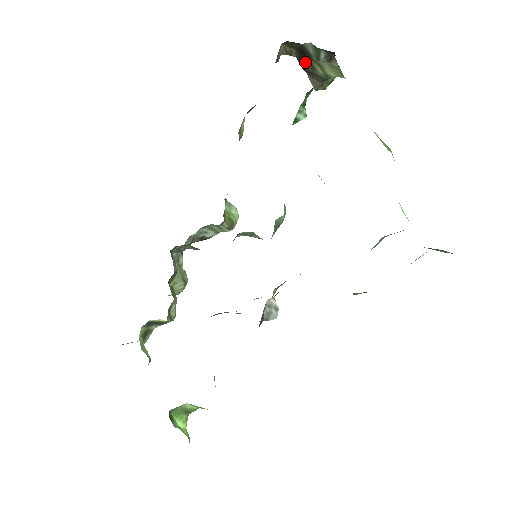
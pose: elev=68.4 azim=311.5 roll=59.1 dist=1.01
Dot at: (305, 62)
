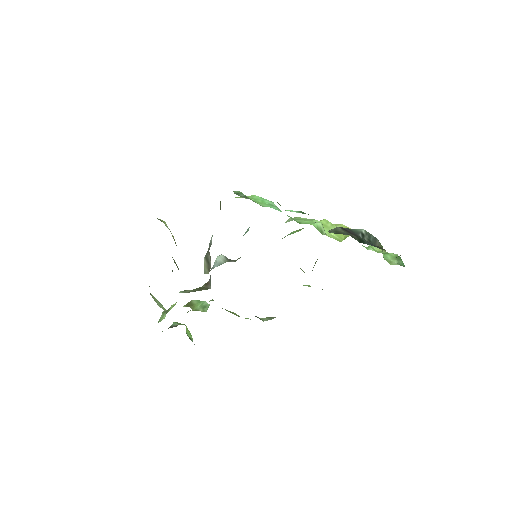
Dot at: occluded
